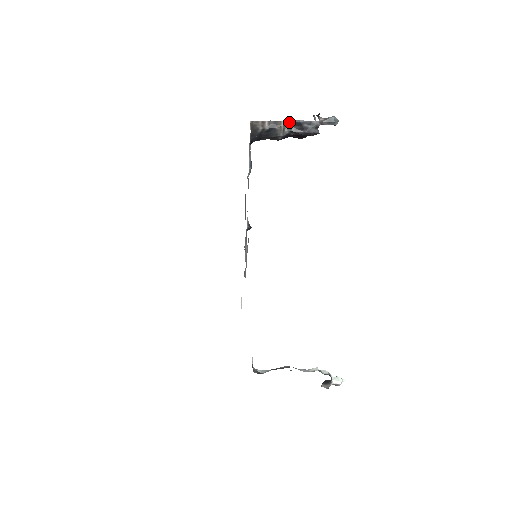
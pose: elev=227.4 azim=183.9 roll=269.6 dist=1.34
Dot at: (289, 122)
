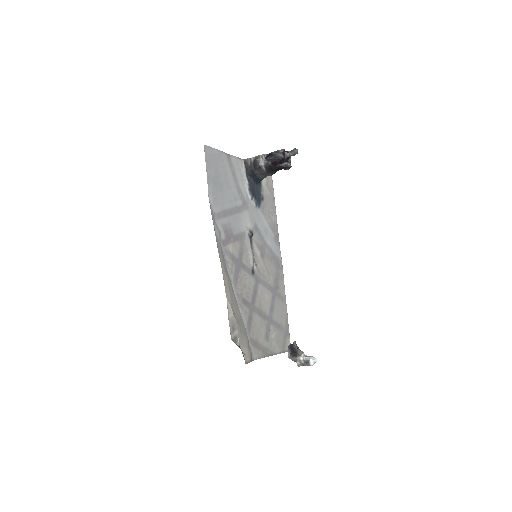
Dot at: (266, 156)
